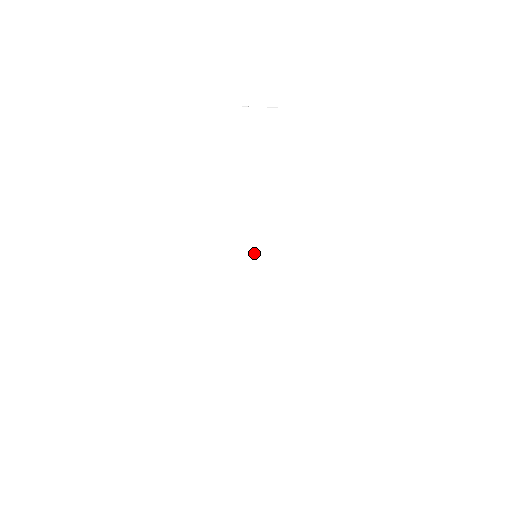
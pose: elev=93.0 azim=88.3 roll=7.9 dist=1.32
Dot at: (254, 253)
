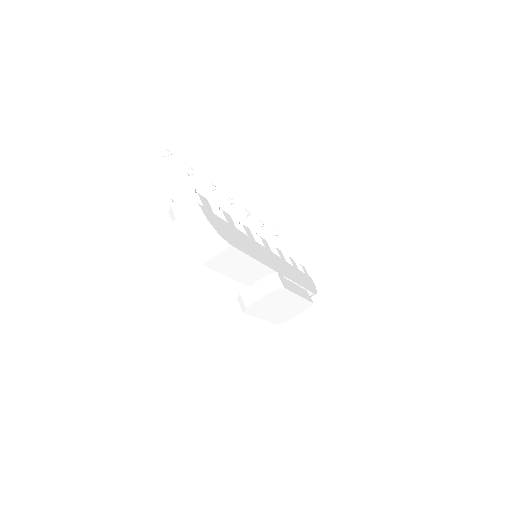
Dot at: (276, 307)
